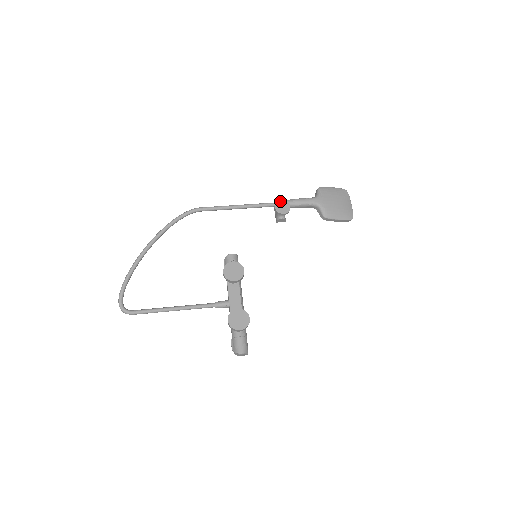
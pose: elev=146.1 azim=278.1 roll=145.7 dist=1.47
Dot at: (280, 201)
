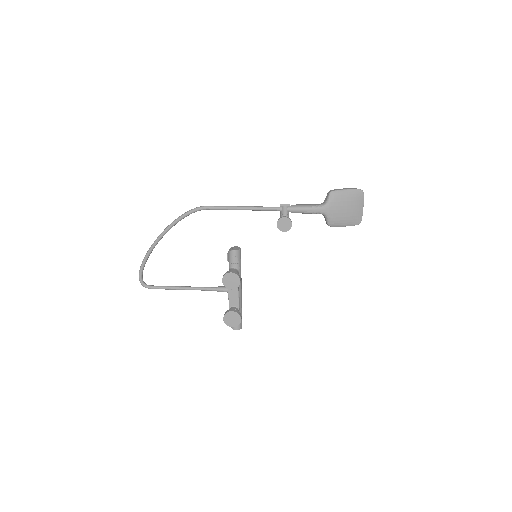
Dot at: (283, 218)
